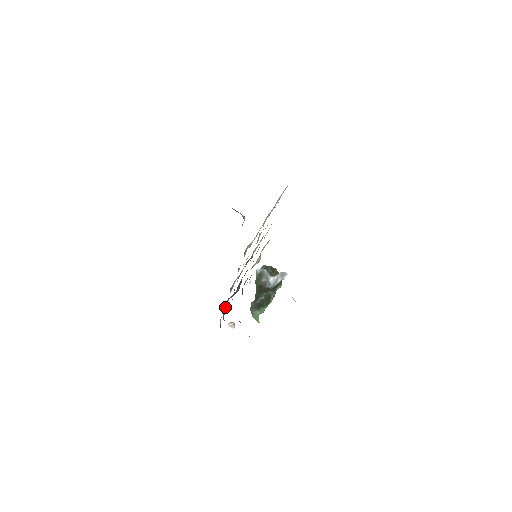
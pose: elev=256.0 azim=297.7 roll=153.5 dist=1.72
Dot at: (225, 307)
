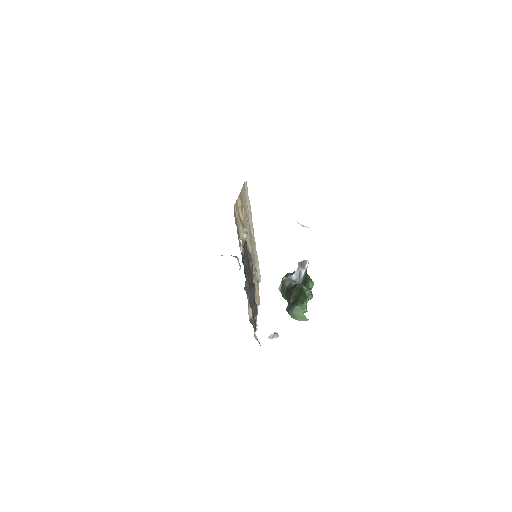
Dot at: (255, 324)
